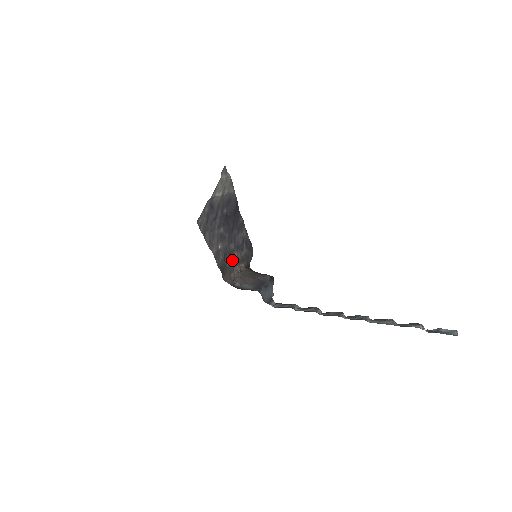
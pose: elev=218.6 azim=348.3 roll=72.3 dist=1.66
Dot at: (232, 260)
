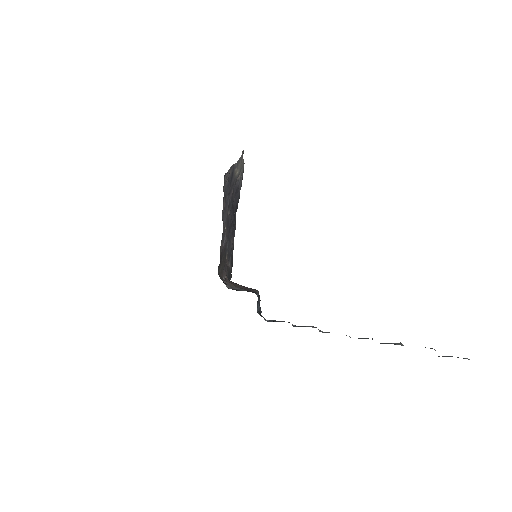
Dot at: (224, 260)
